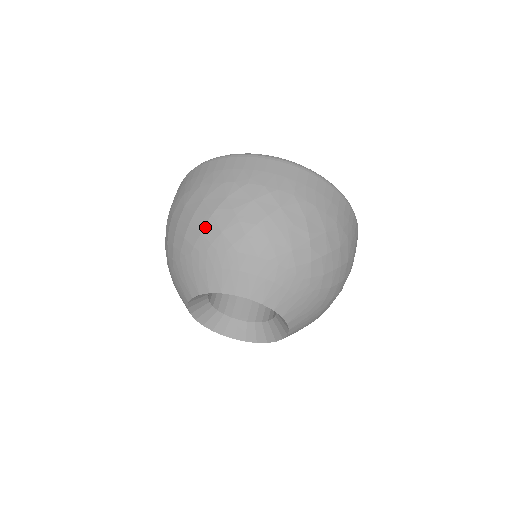
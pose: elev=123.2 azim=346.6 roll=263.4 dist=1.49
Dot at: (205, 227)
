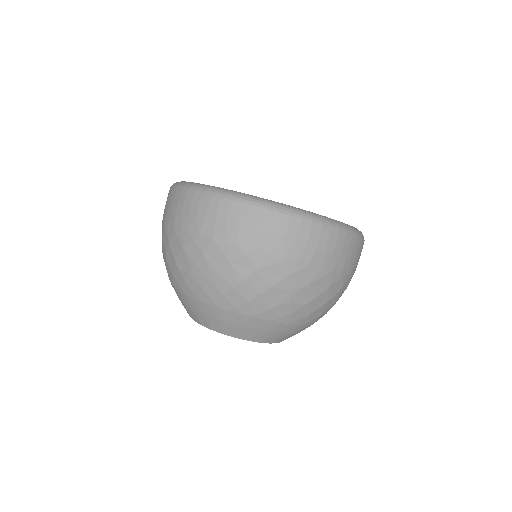
Dot at: (255, 299)
